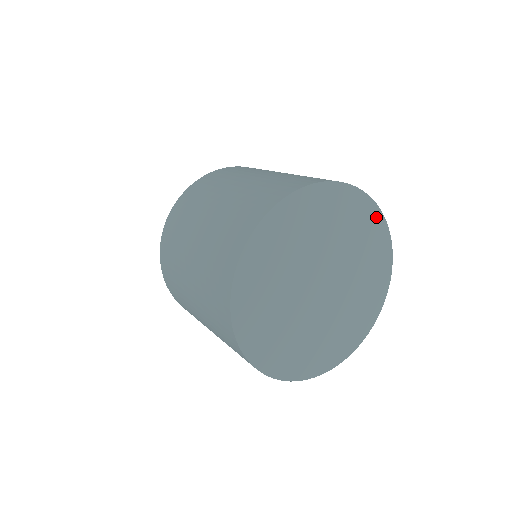
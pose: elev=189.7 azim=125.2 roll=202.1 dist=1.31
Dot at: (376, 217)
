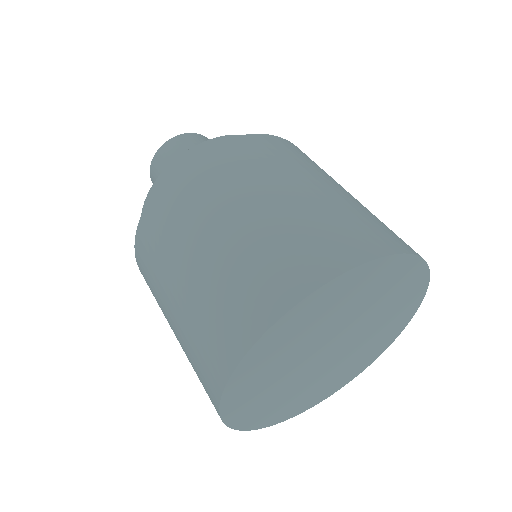
Dot at: (395, 335)
